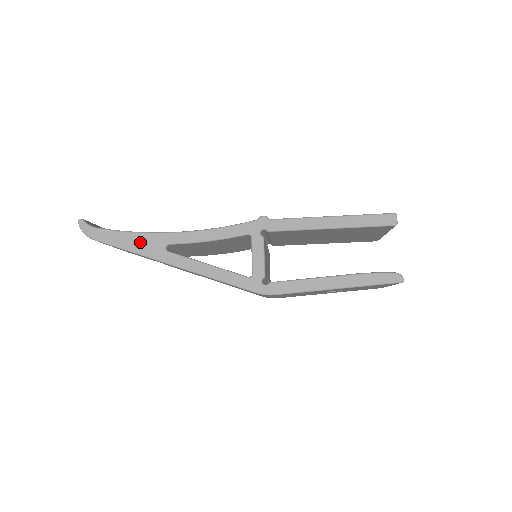
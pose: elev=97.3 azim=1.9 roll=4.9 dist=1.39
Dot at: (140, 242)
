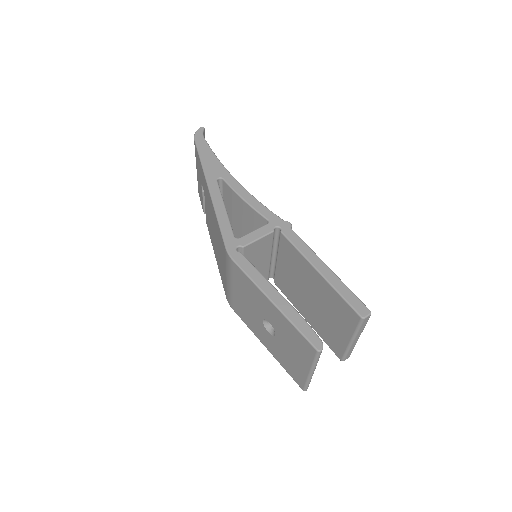
Dot at: (212, 163)
